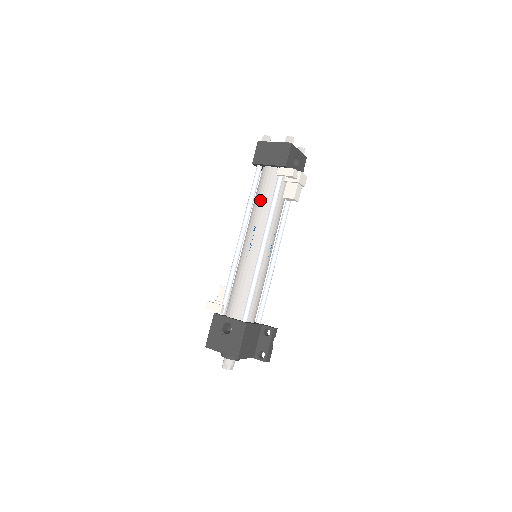
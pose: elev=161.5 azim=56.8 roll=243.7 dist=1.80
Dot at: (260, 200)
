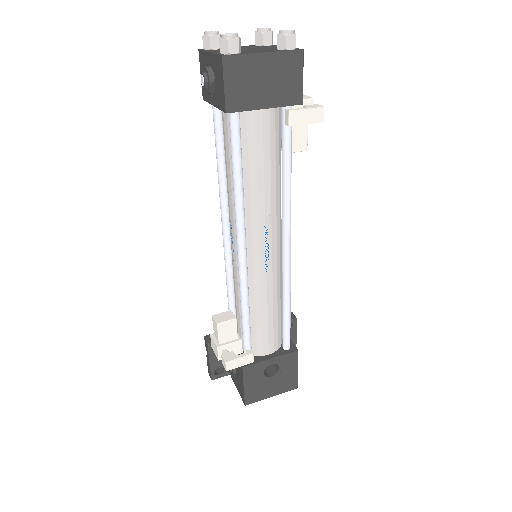
Dot at: (261, 179)
